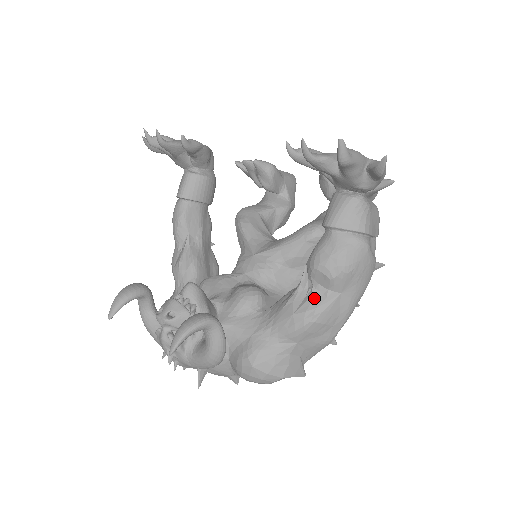
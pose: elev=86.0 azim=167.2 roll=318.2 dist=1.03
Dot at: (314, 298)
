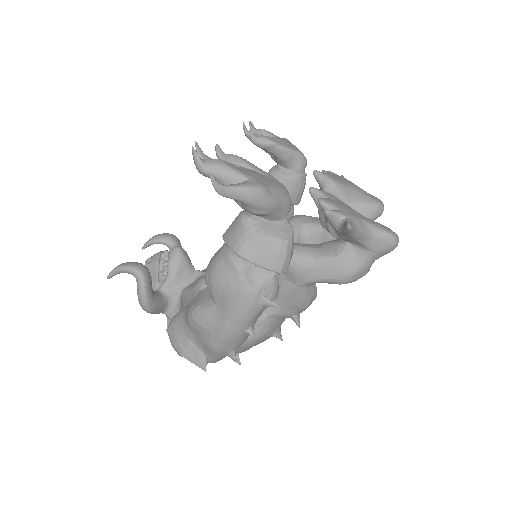
Dot at: (203, 298)
